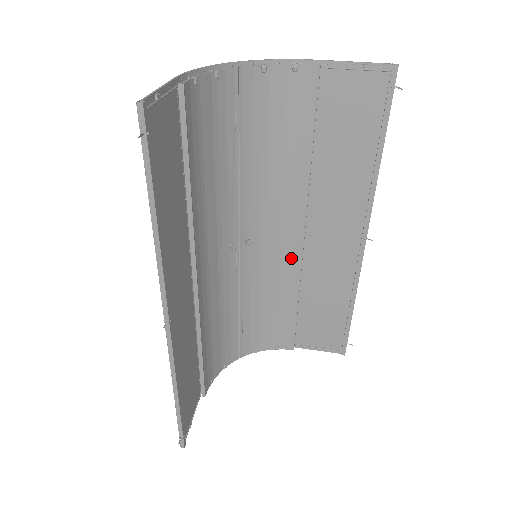
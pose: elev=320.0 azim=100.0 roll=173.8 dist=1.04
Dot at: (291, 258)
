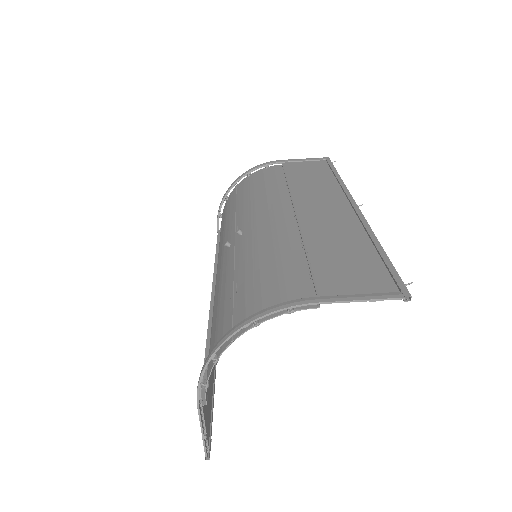
Dot at: (281, 205)
